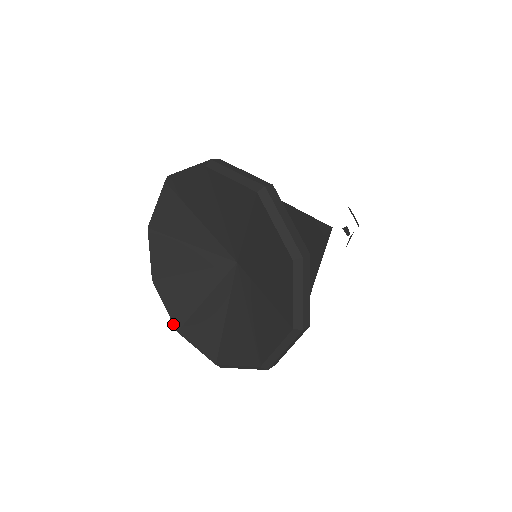
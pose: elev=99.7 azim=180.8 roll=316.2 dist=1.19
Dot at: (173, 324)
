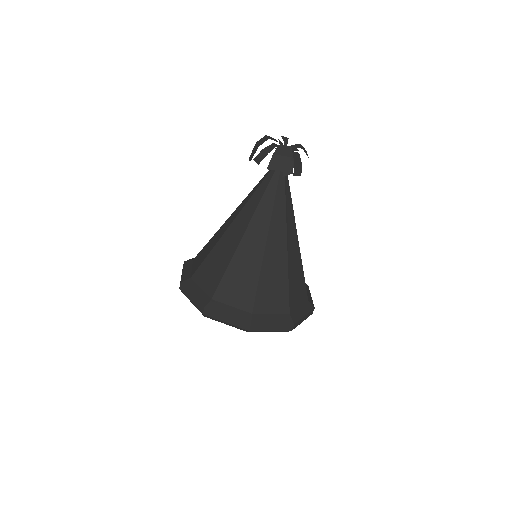
Dot at: occluded
